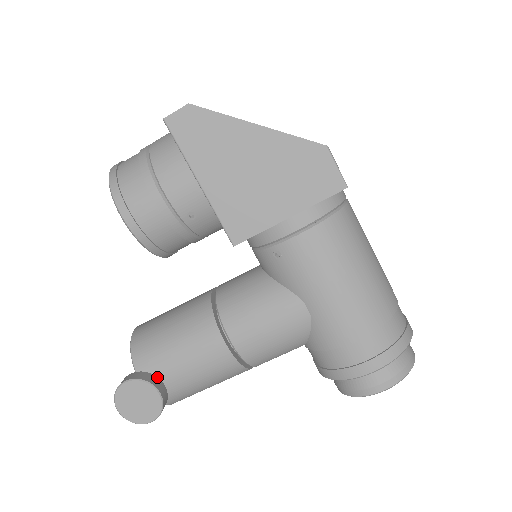
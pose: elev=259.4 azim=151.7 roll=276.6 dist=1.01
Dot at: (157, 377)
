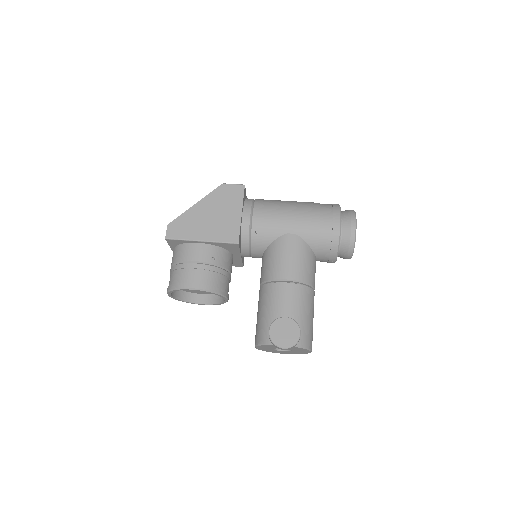
Dot at: occluded
